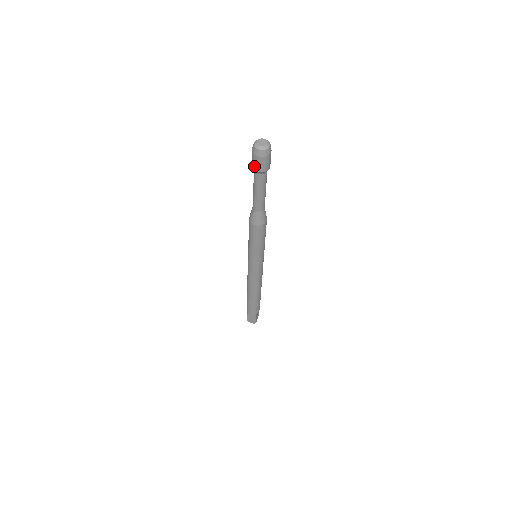
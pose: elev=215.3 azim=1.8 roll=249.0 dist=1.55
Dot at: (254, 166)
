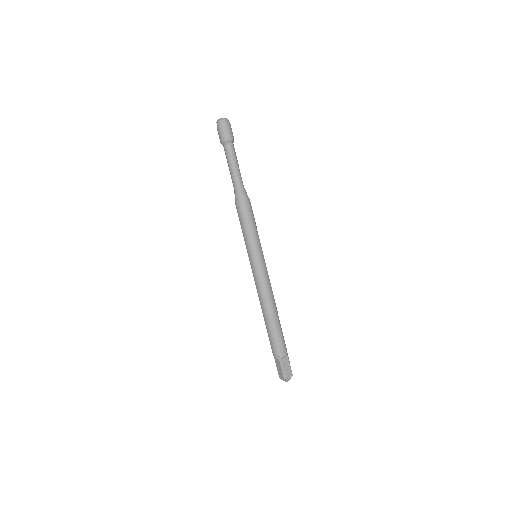
Dot at: (220, 139)
